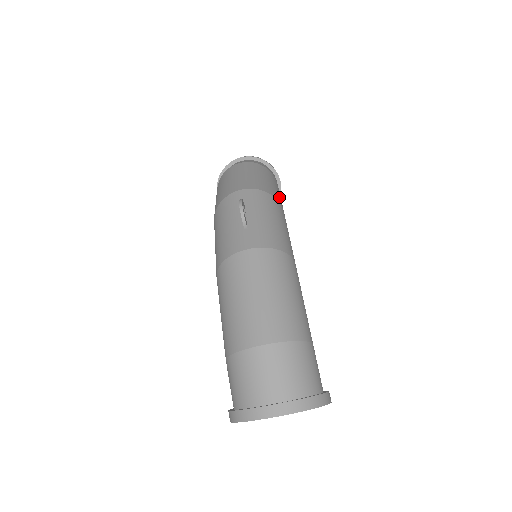
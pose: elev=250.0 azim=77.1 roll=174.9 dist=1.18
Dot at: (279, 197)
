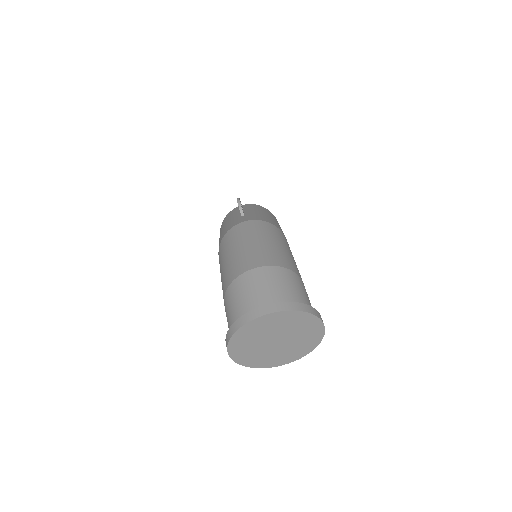
Dot at: occluded
